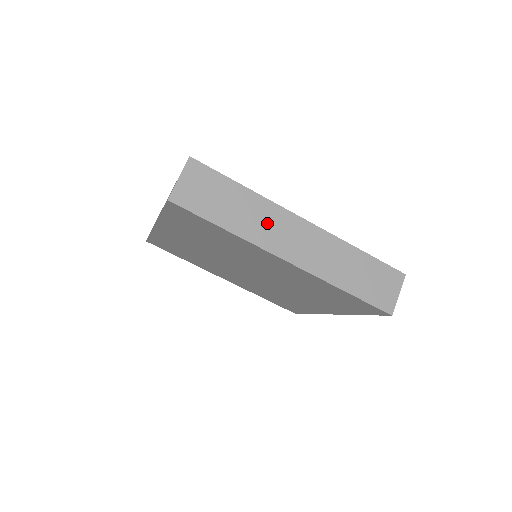
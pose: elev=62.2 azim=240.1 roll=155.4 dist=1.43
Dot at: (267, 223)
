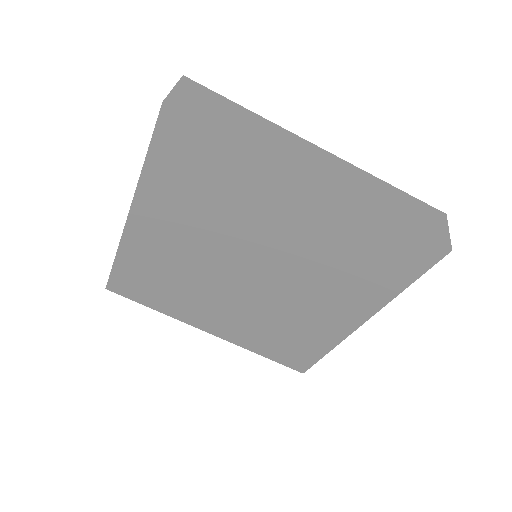
Dot at: (282, 143)
